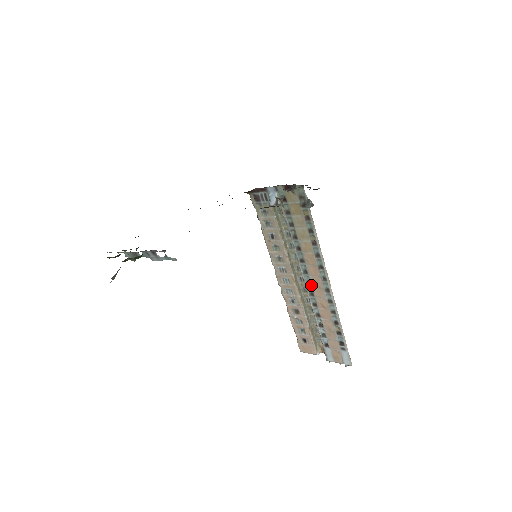
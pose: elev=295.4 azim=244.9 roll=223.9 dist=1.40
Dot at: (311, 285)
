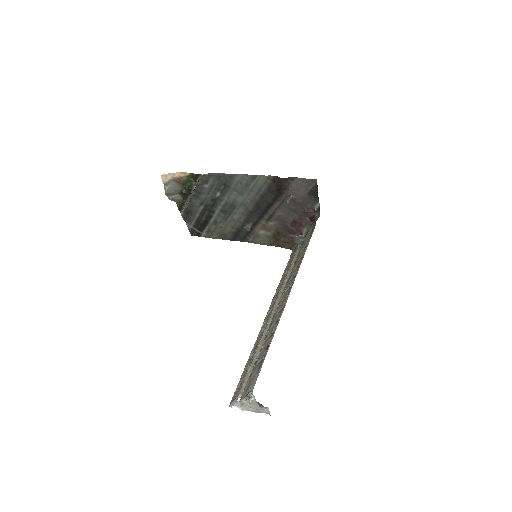
Dot at: (280, 301)
